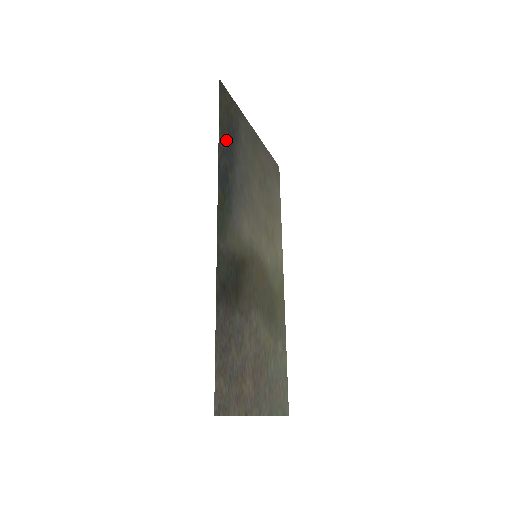
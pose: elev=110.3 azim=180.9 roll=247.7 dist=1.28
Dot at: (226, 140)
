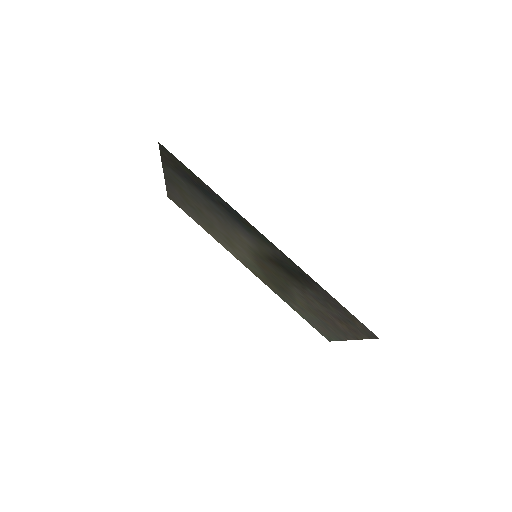
Dot at: (200, 185)
